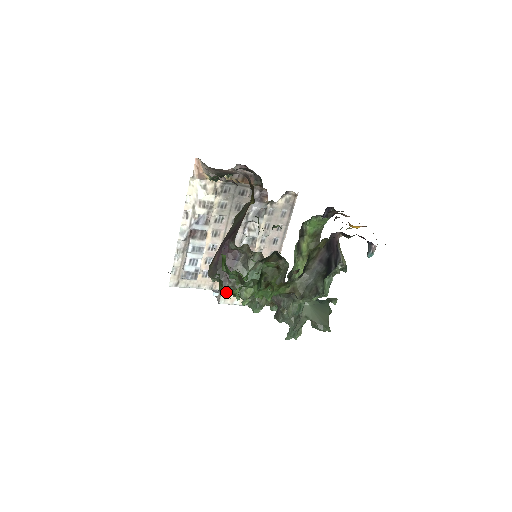
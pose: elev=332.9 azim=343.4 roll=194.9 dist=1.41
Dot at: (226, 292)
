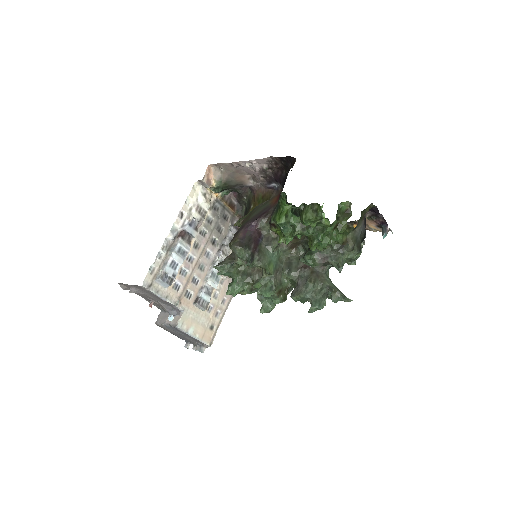
Dot at: occluded
